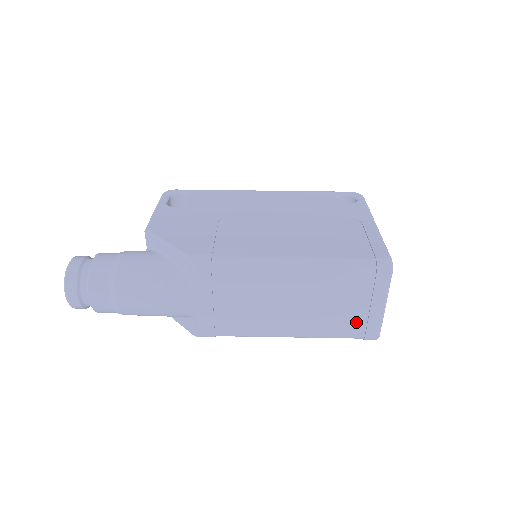
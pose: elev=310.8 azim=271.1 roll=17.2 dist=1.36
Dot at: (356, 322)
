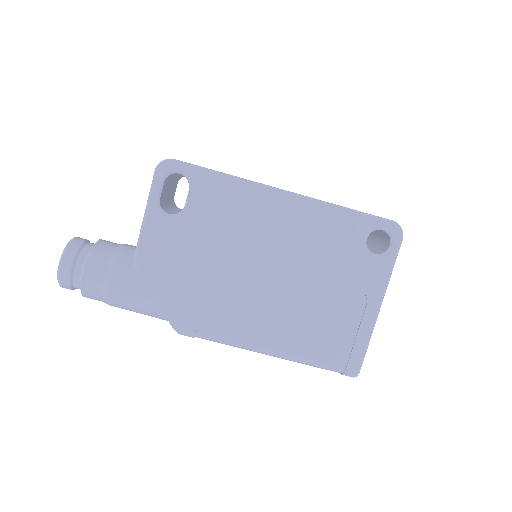
Dot at: occluded
